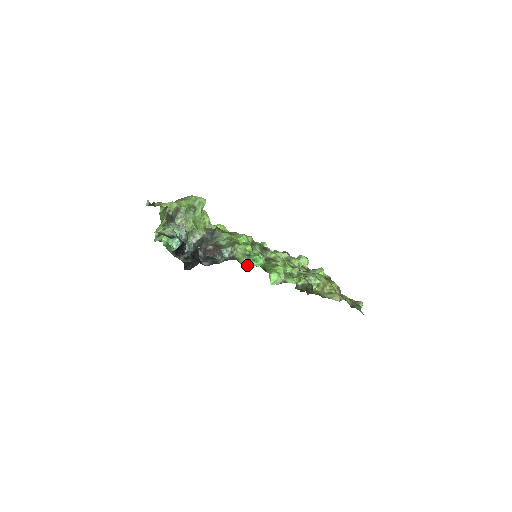
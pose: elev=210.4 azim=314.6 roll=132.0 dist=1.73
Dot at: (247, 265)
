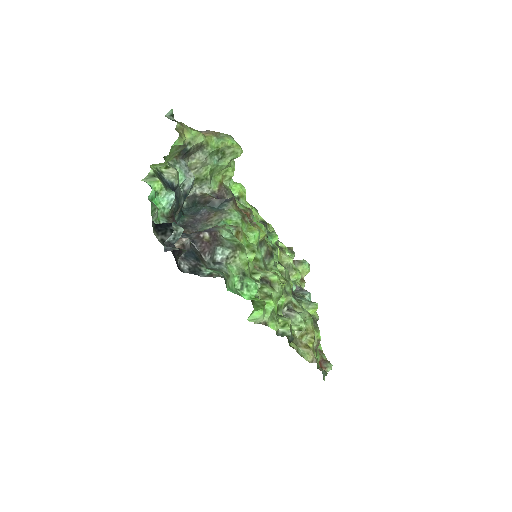
Dot at: (235, 288)
